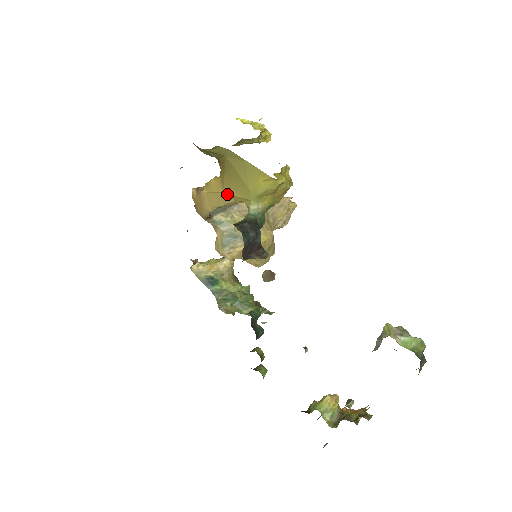
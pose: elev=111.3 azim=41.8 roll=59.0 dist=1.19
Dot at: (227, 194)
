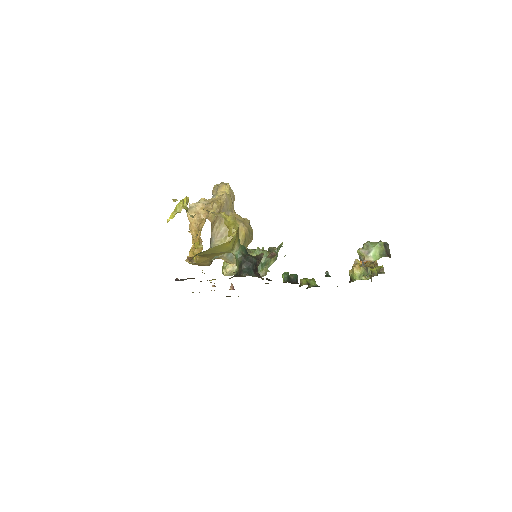
Dot at: occluded
